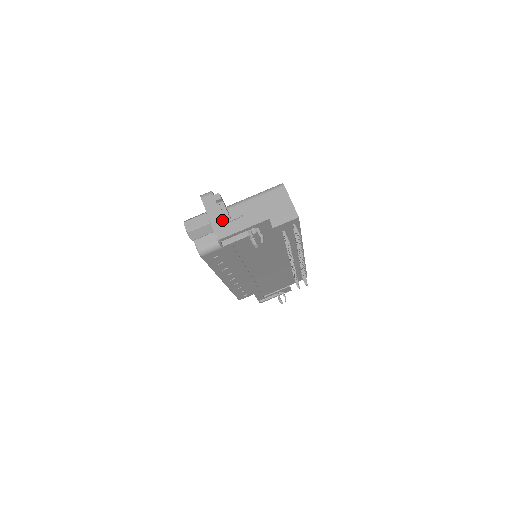
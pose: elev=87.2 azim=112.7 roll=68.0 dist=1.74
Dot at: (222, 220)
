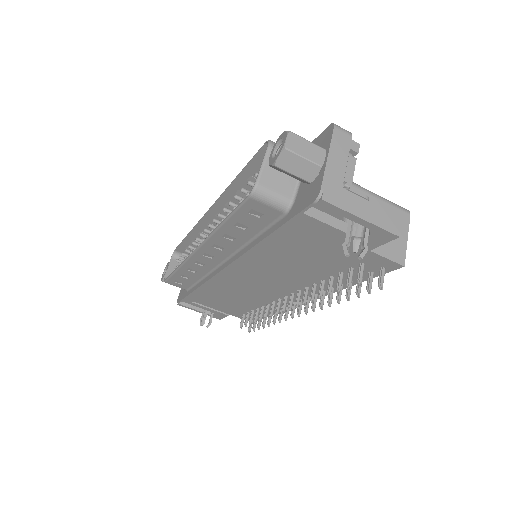
Dot at: (342, 179)
